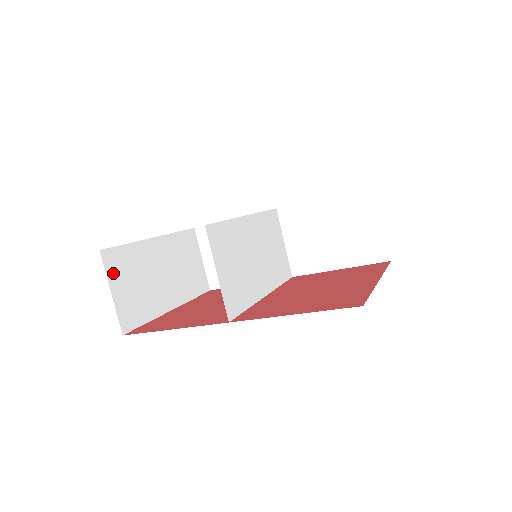
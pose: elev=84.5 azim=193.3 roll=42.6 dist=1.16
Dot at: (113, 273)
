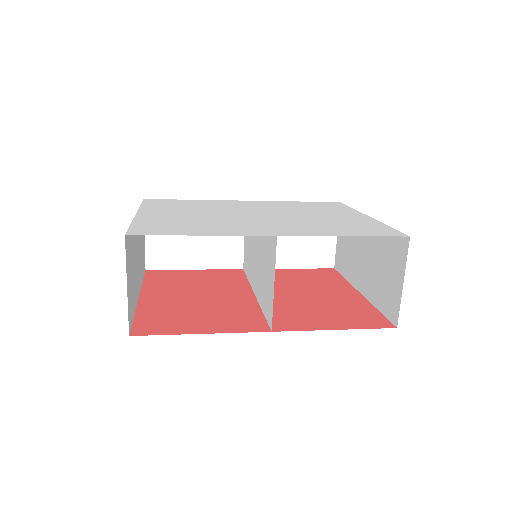
Dot at: (127, 262)
